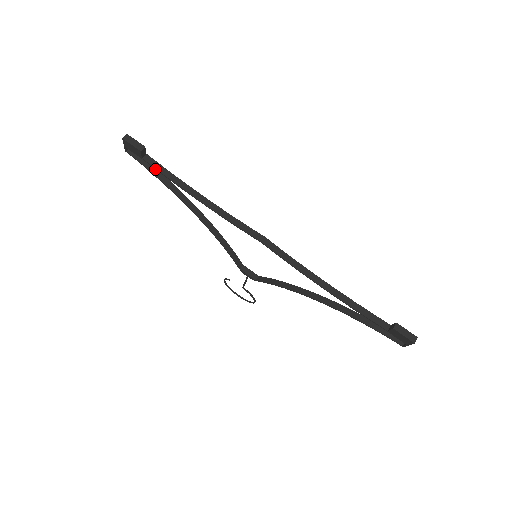
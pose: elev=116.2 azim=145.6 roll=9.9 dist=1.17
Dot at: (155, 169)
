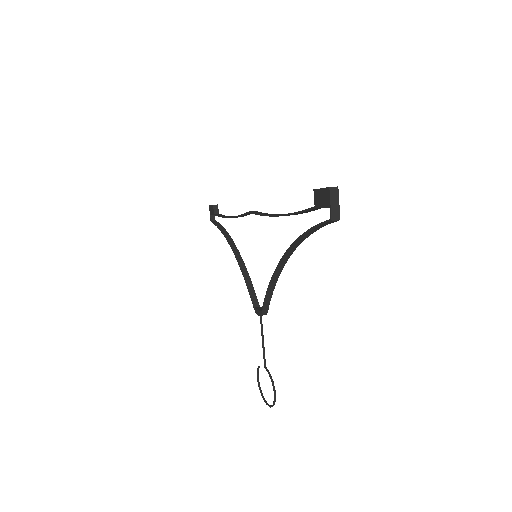
Dot at: (221, 226)
